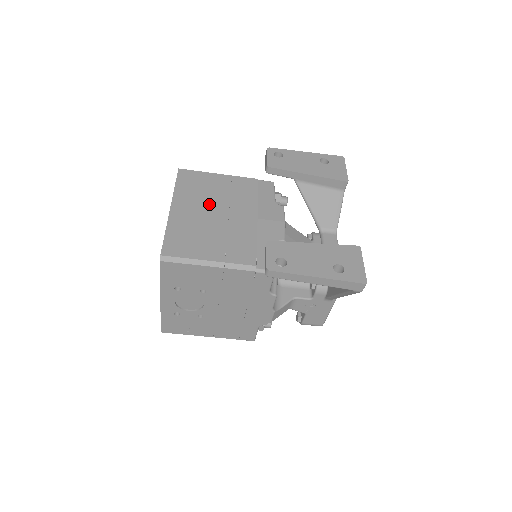
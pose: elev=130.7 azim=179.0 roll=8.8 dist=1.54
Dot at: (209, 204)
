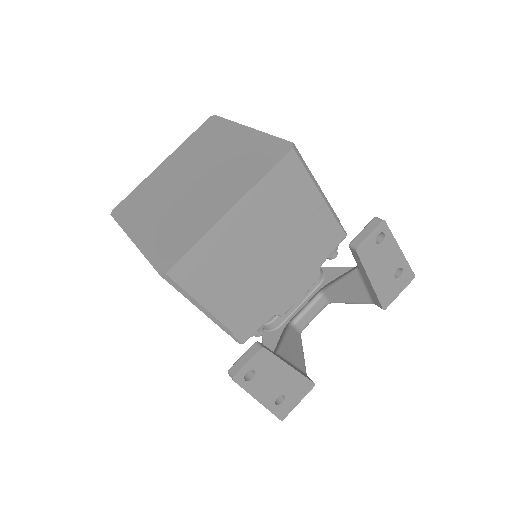
Dot at: (269, 231)
